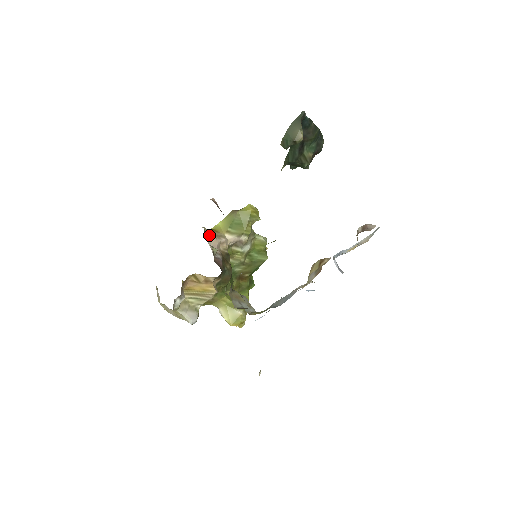
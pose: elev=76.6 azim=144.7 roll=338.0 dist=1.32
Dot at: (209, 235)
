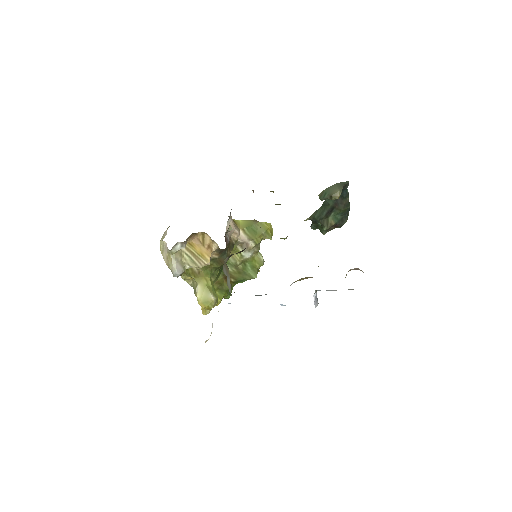
Dot at: (231, 218)
